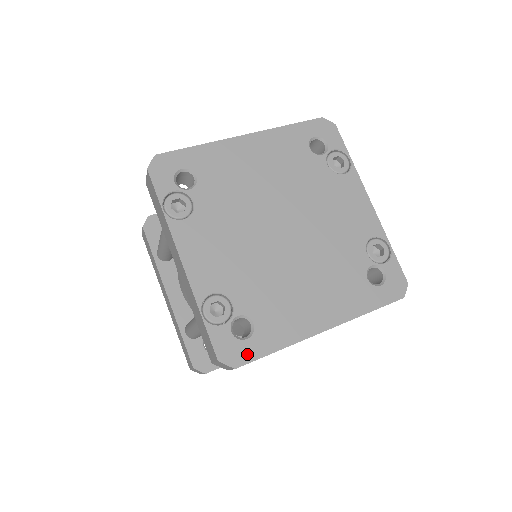
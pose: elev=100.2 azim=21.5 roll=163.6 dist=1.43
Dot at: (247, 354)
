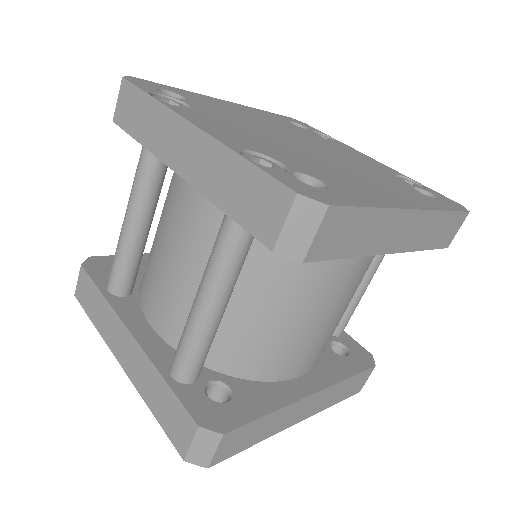
Dot at: (335, 199)
